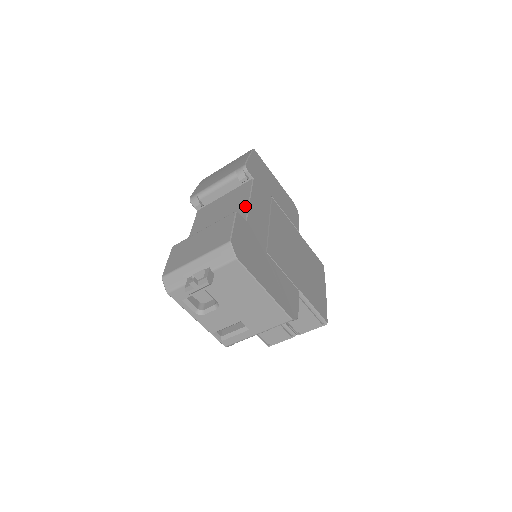
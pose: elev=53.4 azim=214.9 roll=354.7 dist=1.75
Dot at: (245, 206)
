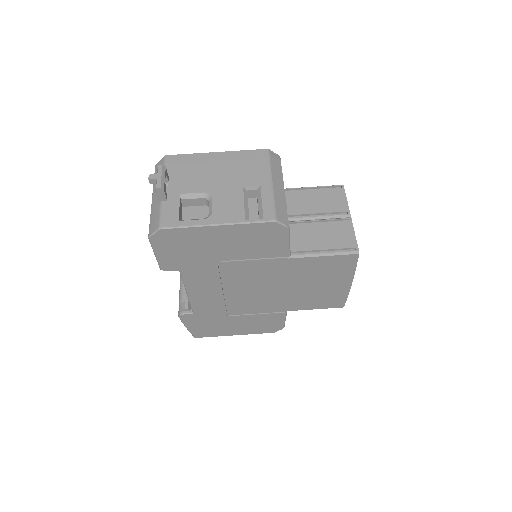
Dot at: occluded
